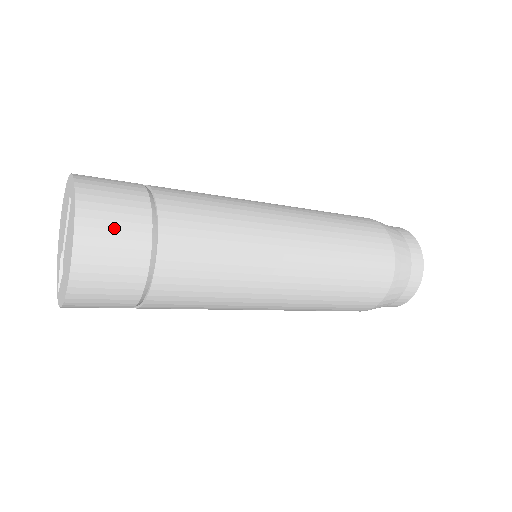
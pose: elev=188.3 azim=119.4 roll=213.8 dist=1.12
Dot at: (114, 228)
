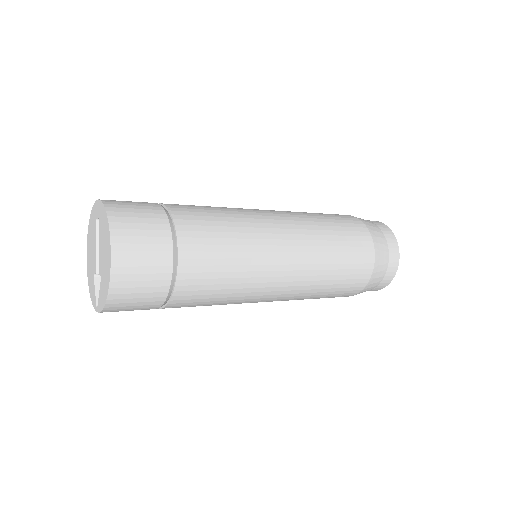
Dot at: (139, 222)
